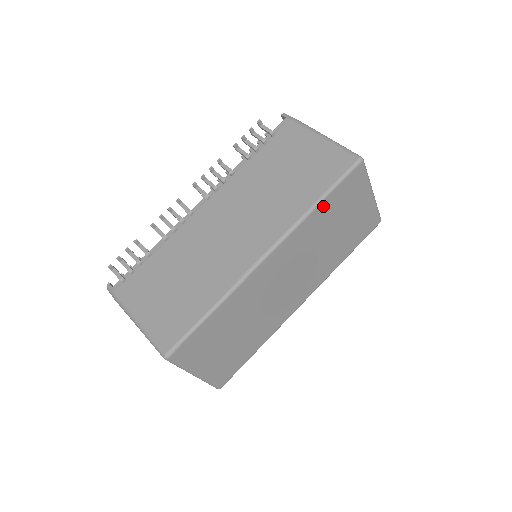
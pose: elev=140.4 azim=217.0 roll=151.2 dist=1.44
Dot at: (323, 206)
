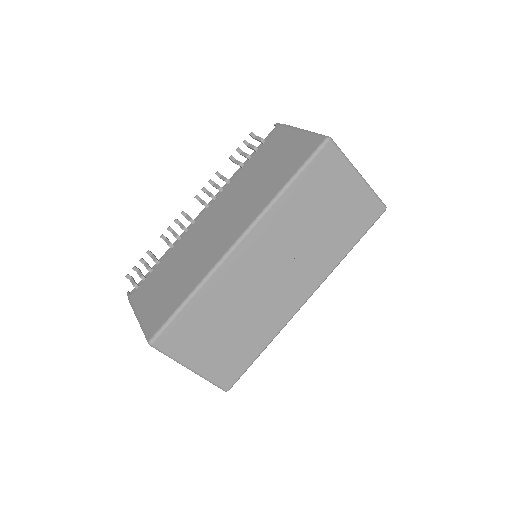
Dot at: (294, 189)
